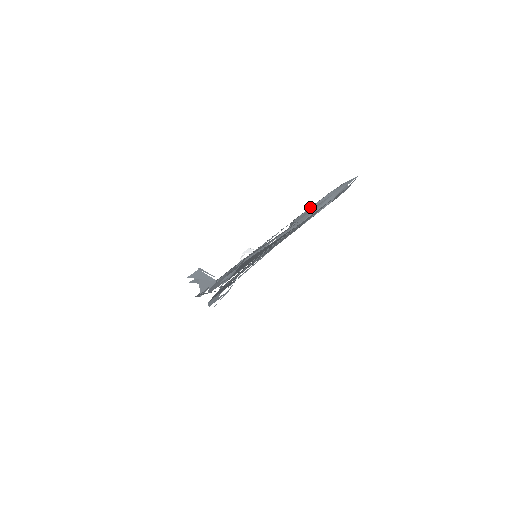
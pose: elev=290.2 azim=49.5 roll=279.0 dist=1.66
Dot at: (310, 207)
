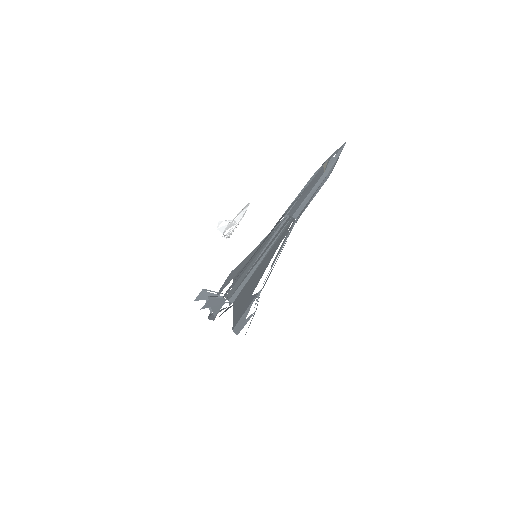
Dot at: (306, 195)
